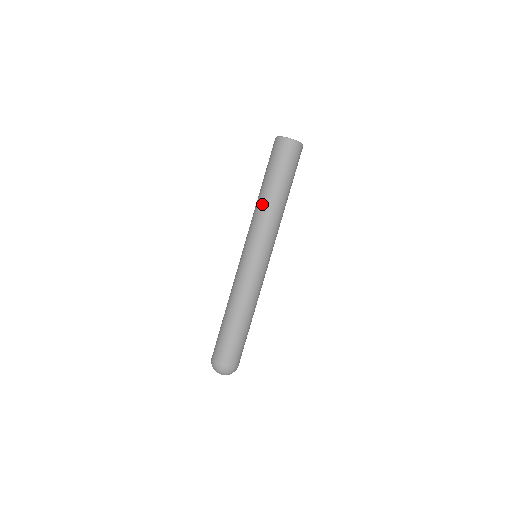
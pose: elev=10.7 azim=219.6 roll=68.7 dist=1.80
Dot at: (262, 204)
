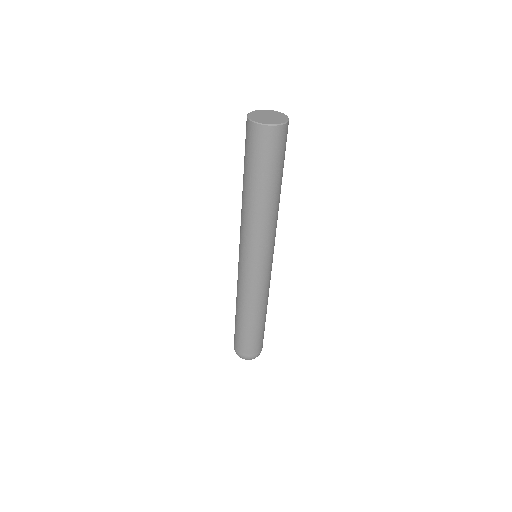
Dot at: (247, 210)
